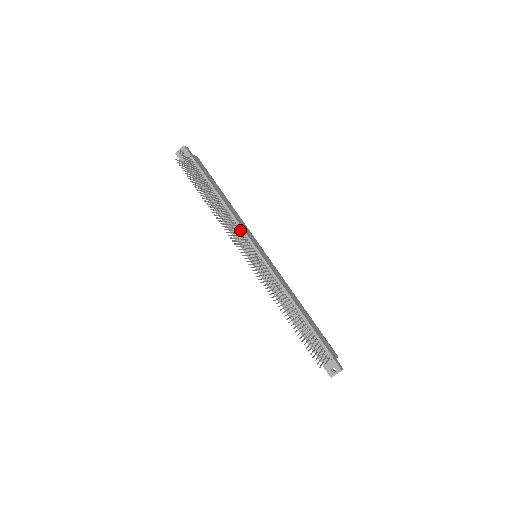
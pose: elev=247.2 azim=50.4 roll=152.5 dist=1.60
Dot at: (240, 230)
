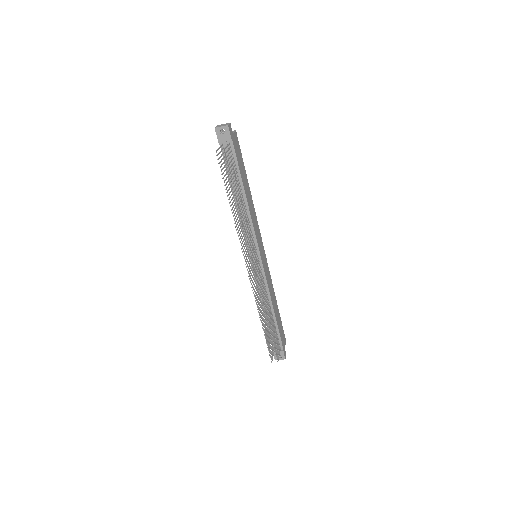
Dot at: (252, 232)
